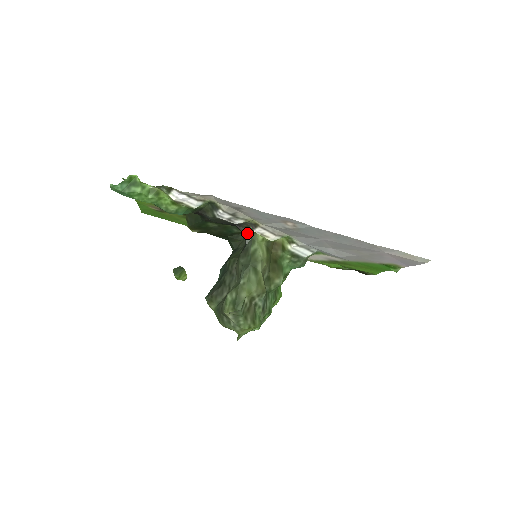
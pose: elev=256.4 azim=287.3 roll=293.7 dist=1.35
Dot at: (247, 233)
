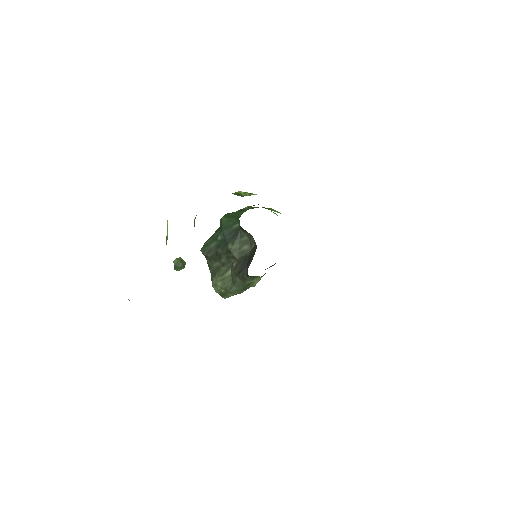
Dot at: (250, 276)
